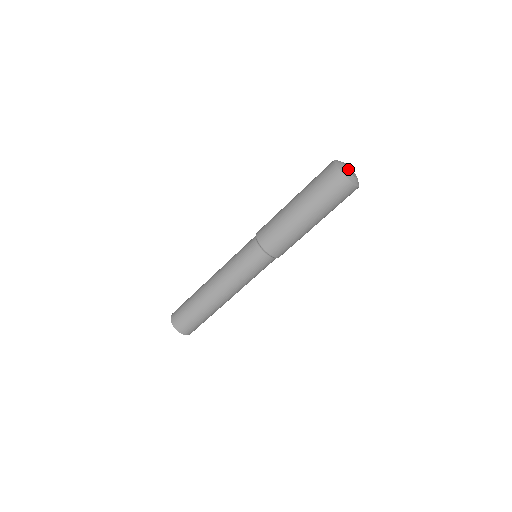
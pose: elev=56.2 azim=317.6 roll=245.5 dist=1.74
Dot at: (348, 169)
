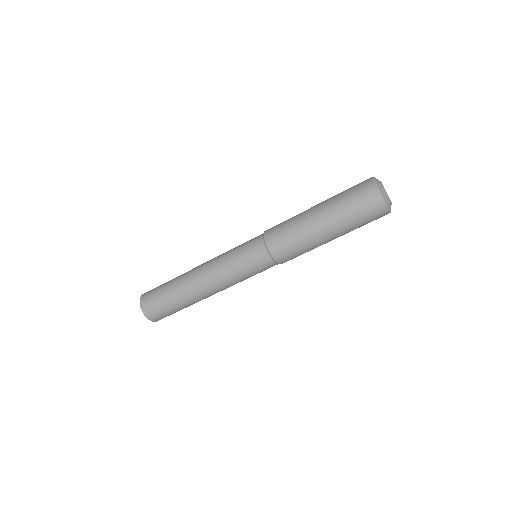
Dot at: (386, 192)
